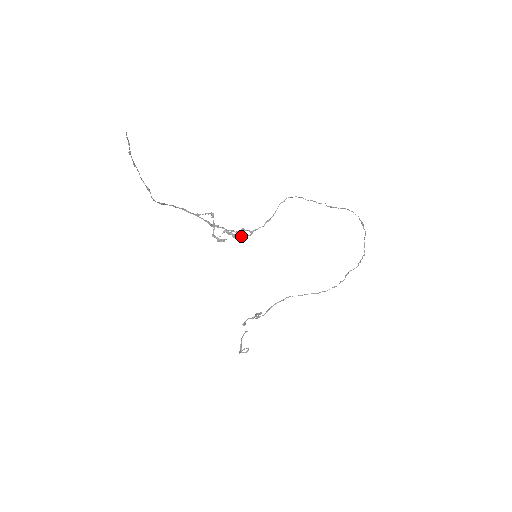
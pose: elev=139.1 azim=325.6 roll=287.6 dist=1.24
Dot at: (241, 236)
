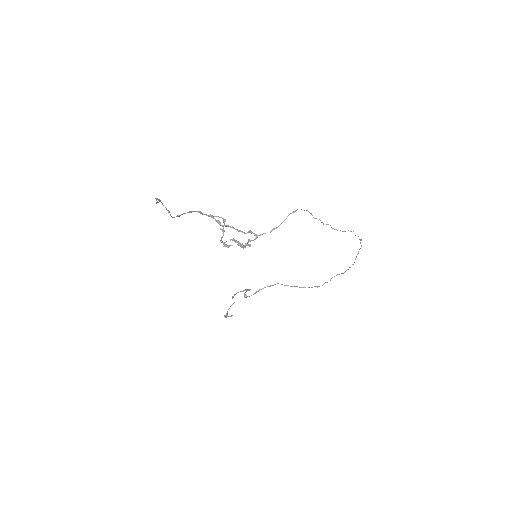
Dot at: (246, 243)
